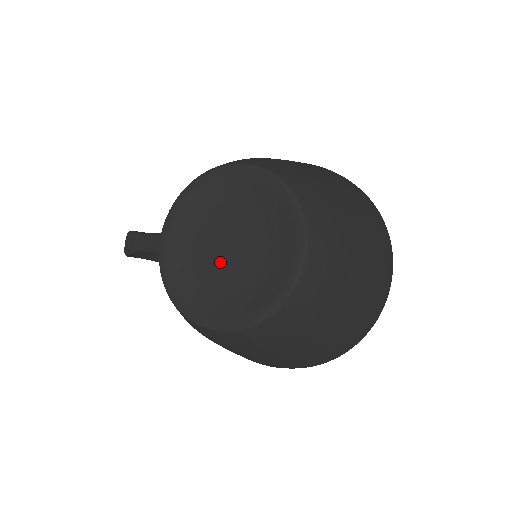
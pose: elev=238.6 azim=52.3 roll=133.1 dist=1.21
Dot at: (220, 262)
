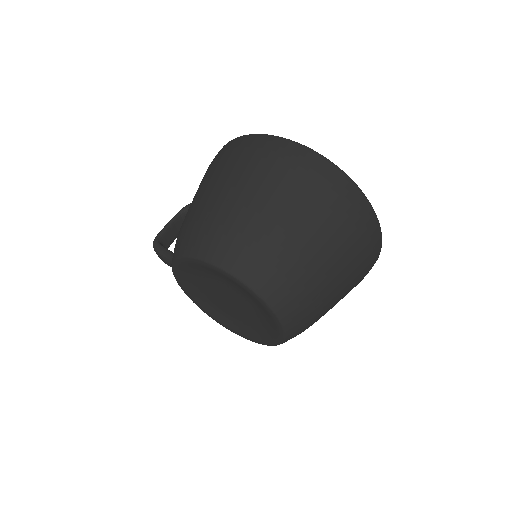
Dot at: (229, 306)
